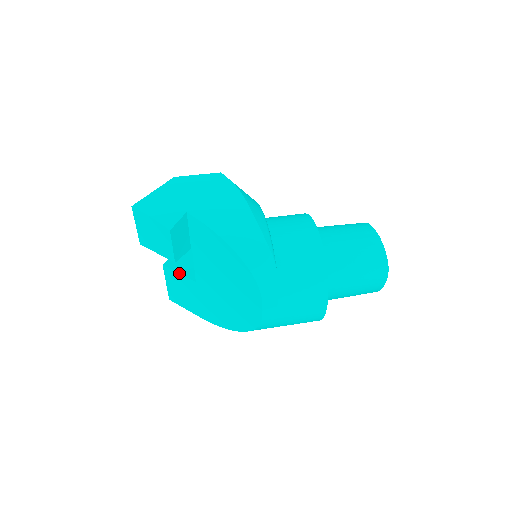
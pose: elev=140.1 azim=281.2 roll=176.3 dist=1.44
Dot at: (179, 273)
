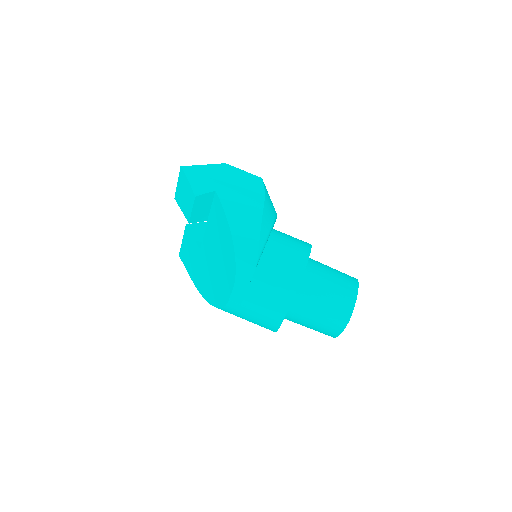
Dot at: (193, 237)
